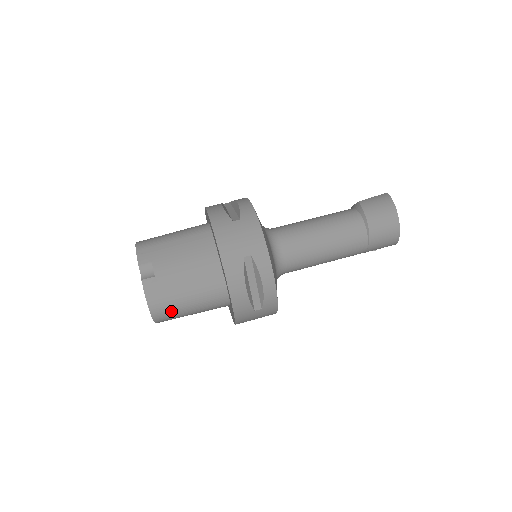
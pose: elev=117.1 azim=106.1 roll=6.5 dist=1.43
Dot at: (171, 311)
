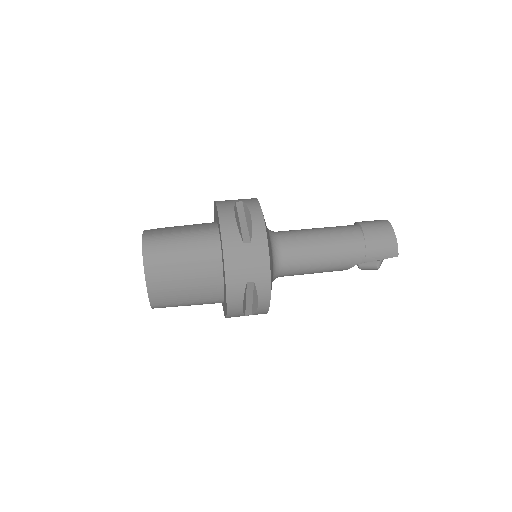
Dot at: (162, 247)
